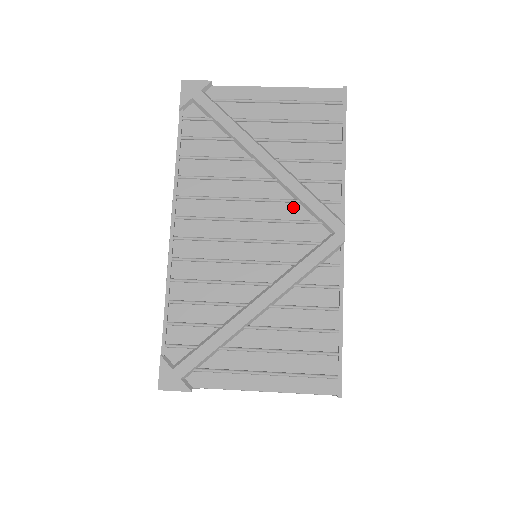
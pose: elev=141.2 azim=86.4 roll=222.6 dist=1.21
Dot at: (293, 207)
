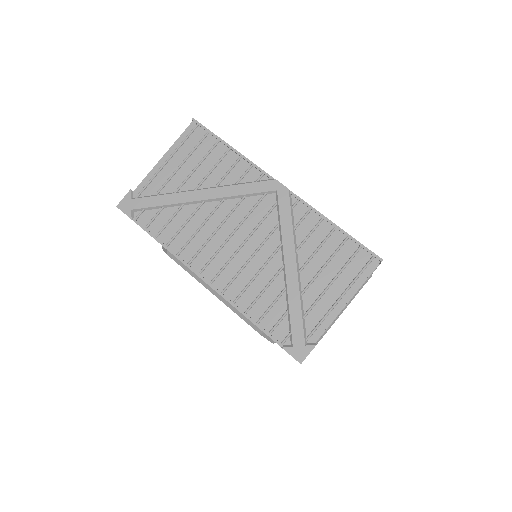
Dot at: occluded
